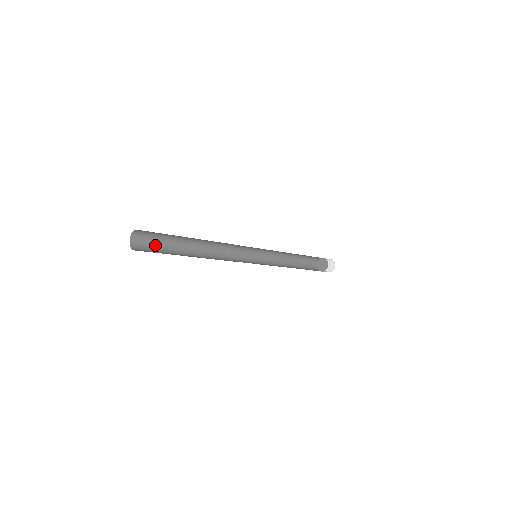
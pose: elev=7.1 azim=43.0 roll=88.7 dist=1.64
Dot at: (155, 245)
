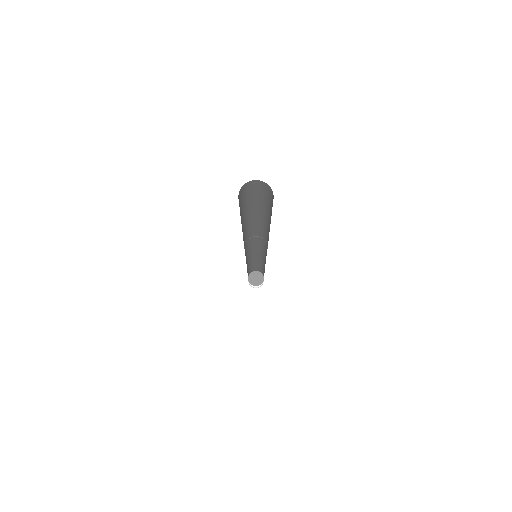
Dot at: (240, 215)
